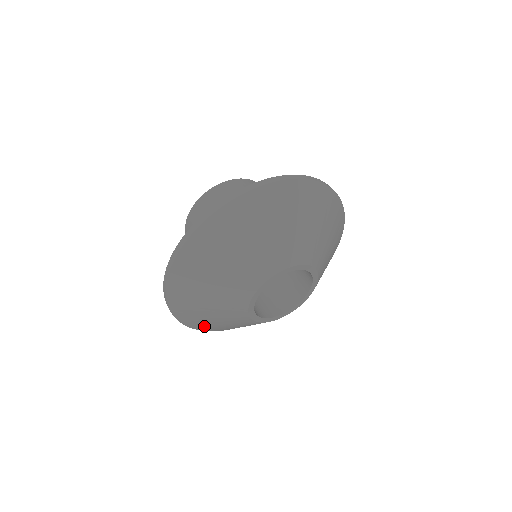
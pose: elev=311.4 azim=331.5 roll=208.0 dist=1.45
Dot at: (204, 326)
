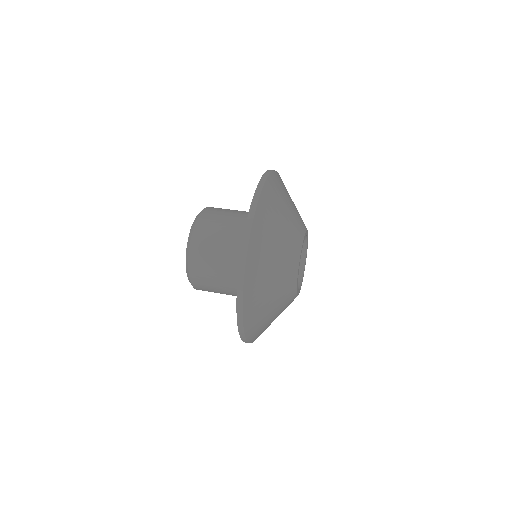
Dot at: (260, 332)
